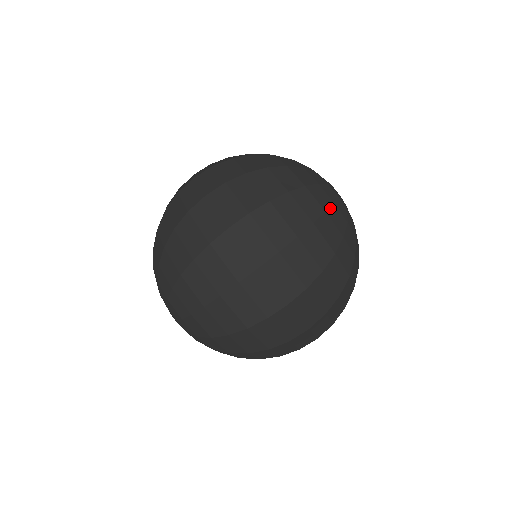
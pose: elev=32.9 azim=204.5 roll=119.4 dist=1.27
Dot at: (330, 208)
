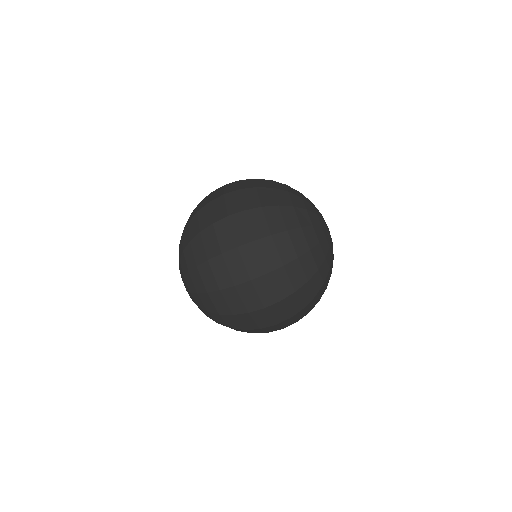
Dot at: (315, 247)
